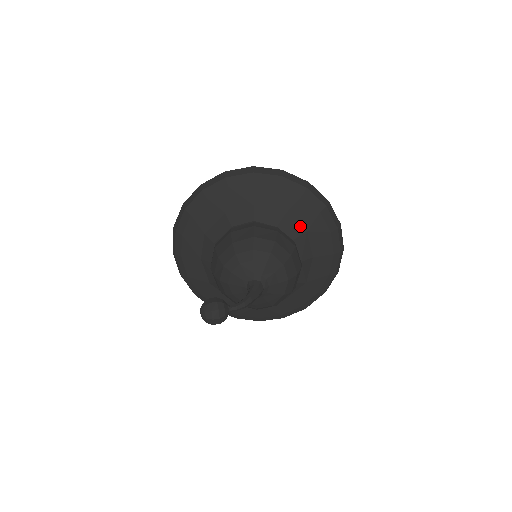
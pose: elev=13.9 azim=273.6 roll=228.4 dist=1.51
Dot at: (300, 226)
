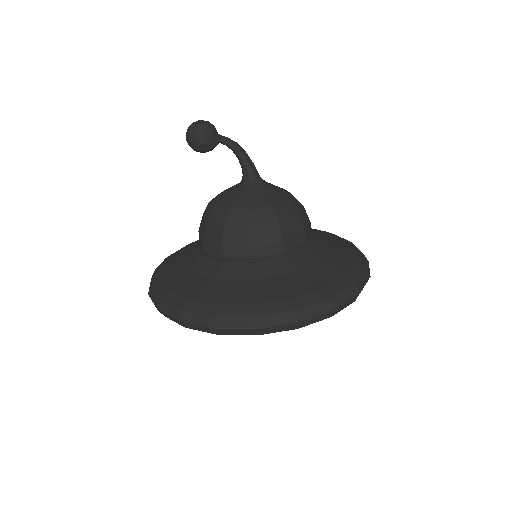
Dot at: occluded
